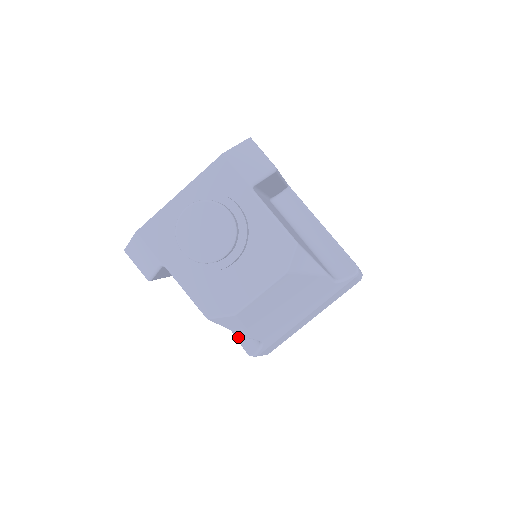
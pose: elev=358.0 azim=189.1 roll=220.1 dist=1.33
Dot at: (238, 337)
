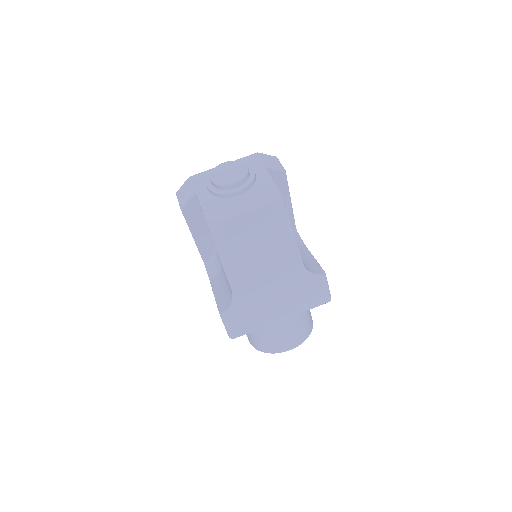
Dot at: (218, 302)
